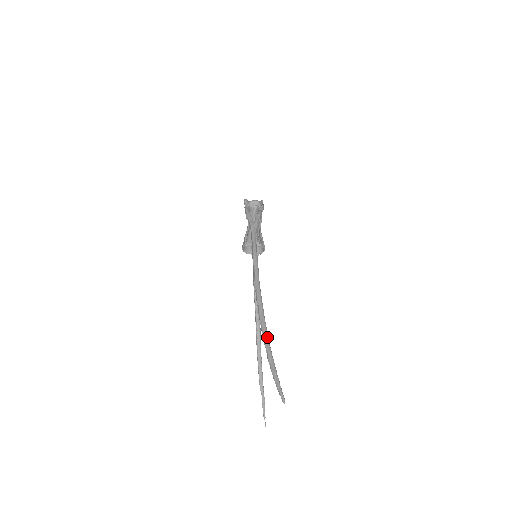
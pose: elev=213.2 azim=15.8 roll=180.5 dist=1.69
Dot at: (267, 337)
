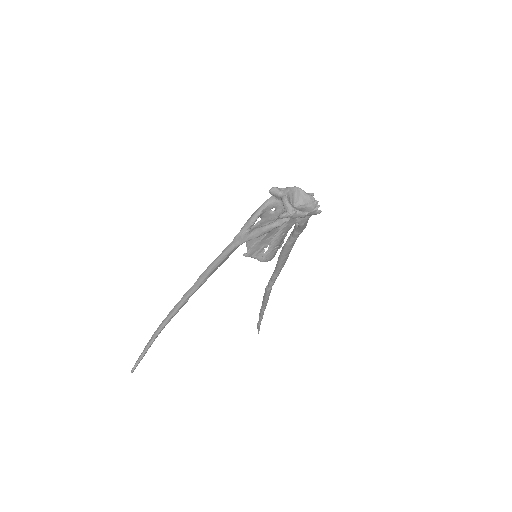
Dot at: (156, 334)
